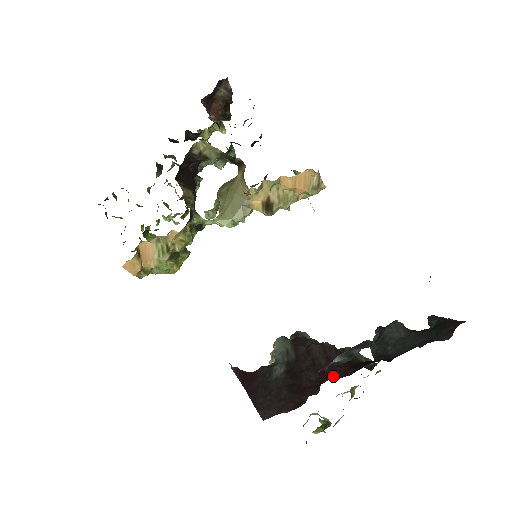
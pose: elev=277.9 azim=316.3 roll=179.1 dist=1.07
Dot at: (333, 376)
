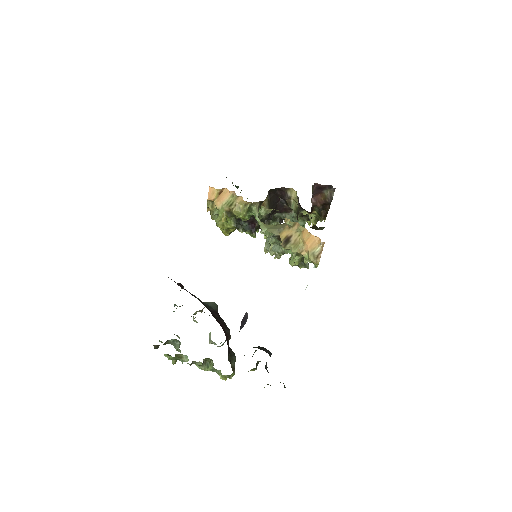
Dot at: occluded
